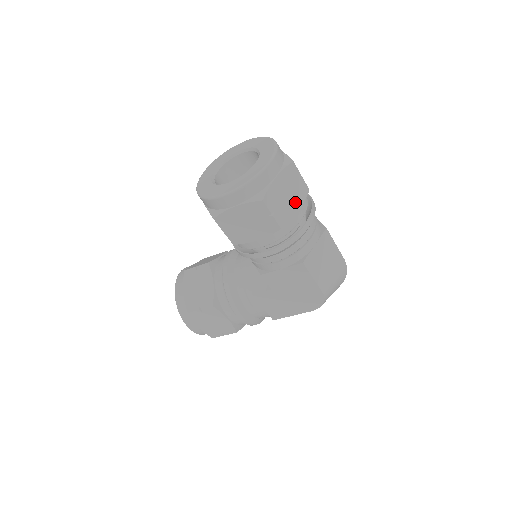
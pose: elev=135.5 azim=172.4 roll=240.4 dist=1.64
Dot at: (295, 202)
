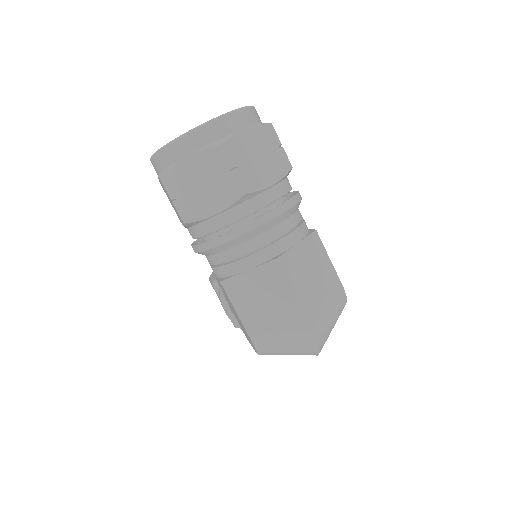
Dot at: (215, 200)
